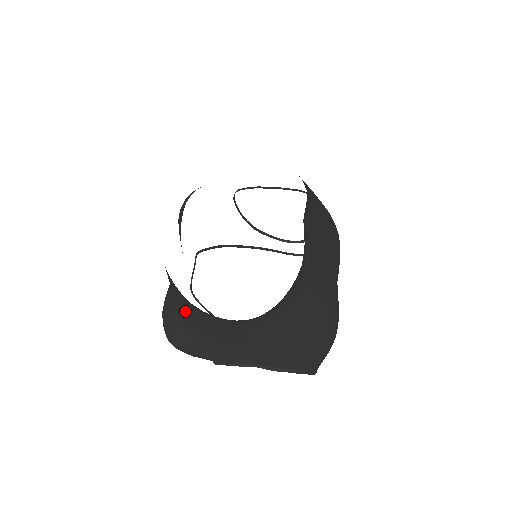
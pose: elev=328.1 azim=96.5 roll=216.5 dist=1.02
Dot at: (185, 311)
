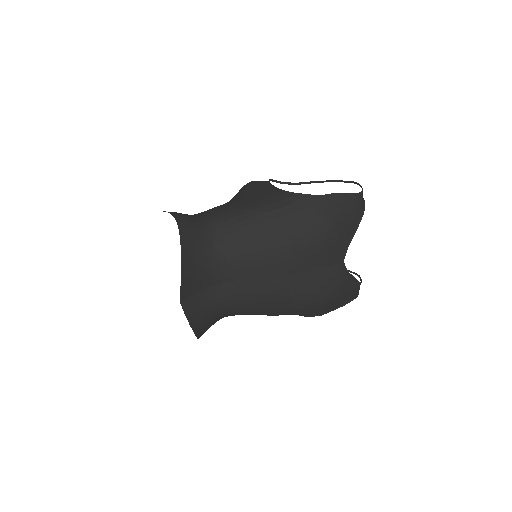
Dot at: occluded
